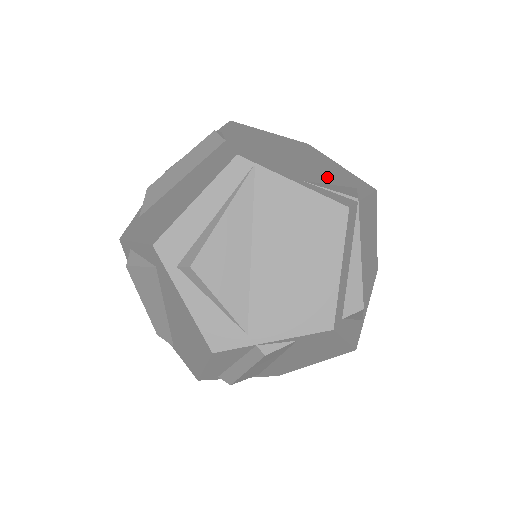
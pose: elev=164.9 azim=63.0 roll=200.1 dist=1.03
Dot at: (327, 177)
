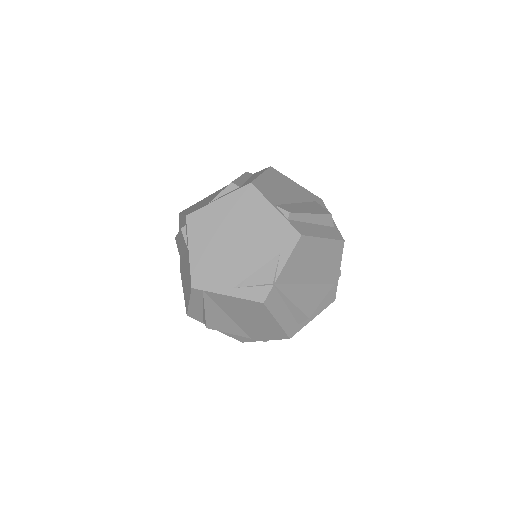
Dot at: (256, 257)
